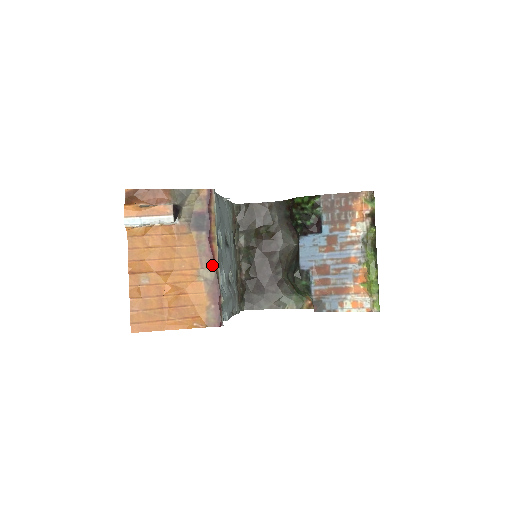
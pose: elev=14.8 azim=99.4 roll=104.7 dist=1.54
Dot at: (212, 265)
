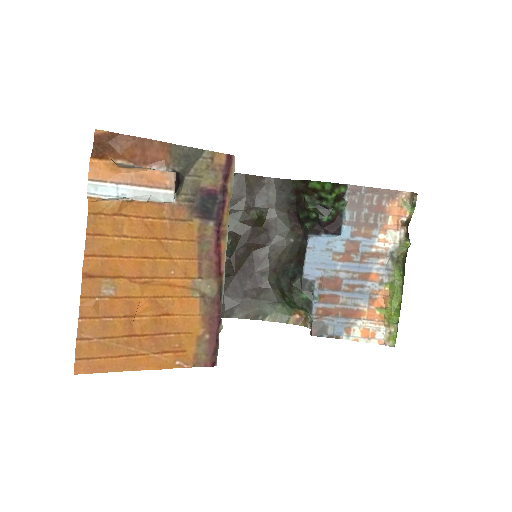
Dot at: (216, 274)
